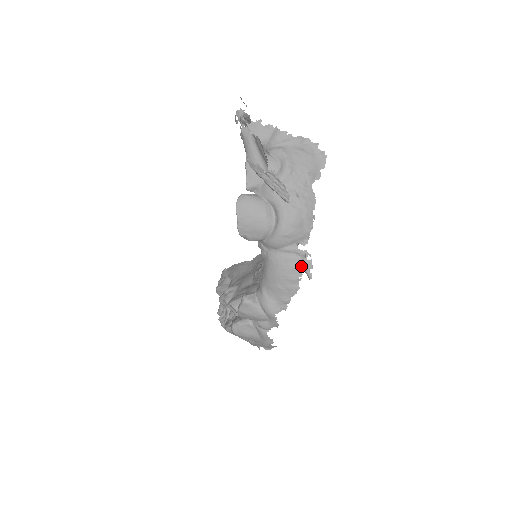
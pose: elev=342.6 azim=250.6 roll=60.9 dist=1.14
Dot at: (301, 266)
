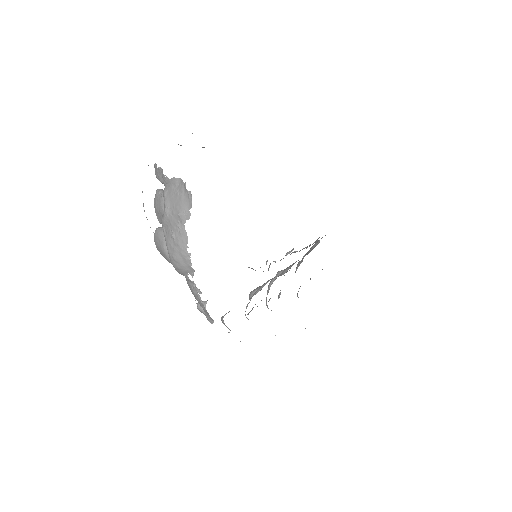
Dot at: occluded
